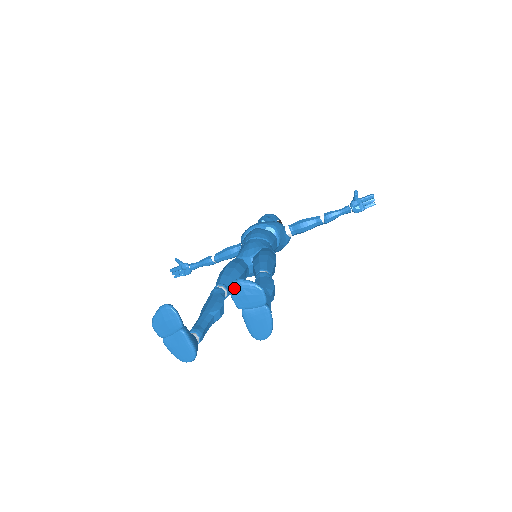
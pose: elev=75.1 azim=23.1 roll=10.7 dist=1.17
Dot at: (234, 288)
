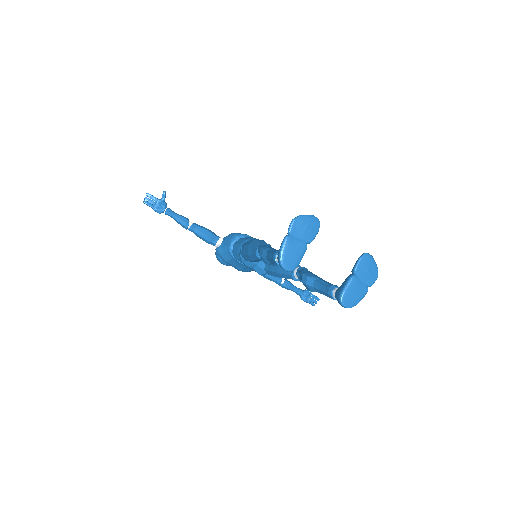
Dot at: (367, 258)
